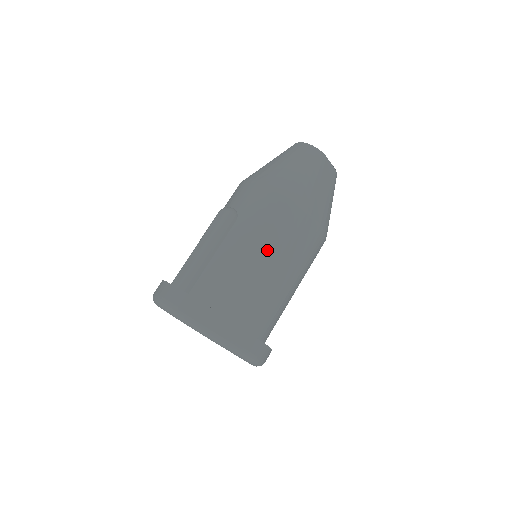
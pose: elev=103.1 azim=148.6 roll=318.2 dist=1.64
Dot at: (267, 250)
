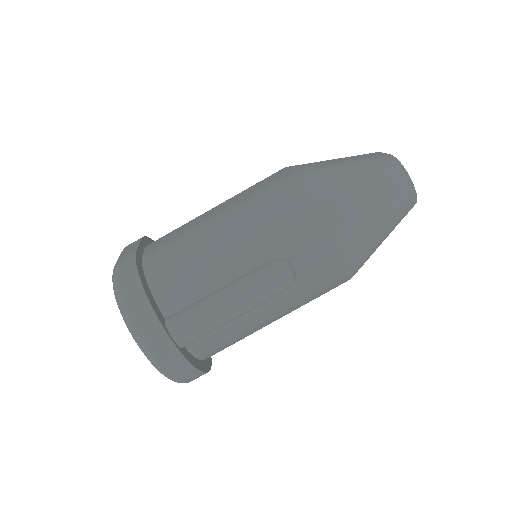
Dot at: occluded
